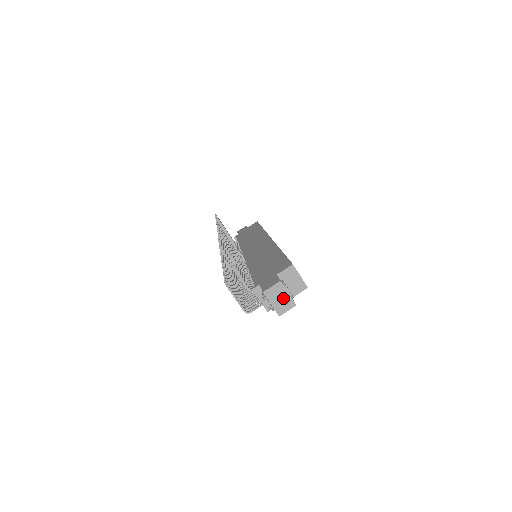
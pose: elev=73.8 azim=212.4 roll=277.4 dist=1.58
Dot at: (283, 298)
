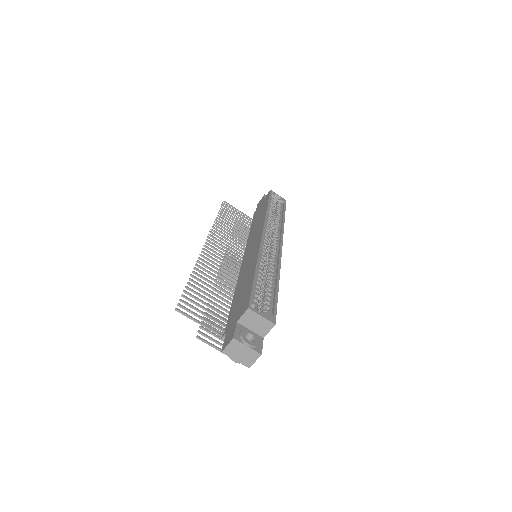
Dot at: (244, 352)
